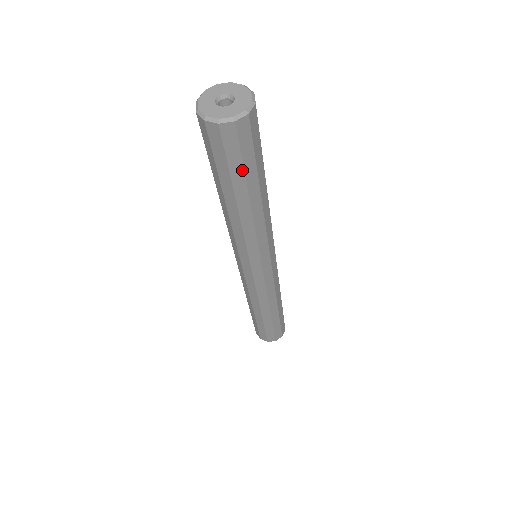
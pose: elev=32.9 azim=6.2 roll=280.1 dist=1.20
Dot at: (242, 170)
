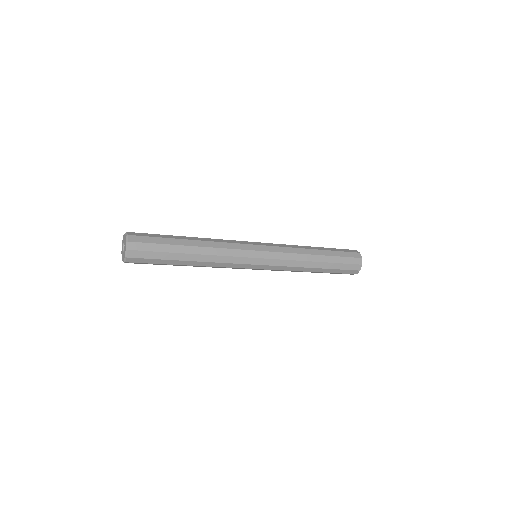
Dot at: (162, 253)
